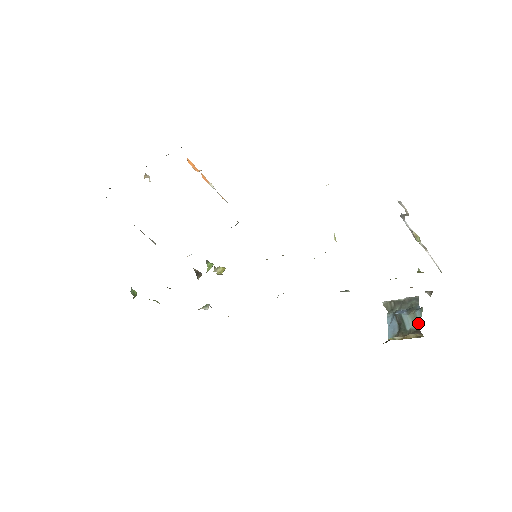
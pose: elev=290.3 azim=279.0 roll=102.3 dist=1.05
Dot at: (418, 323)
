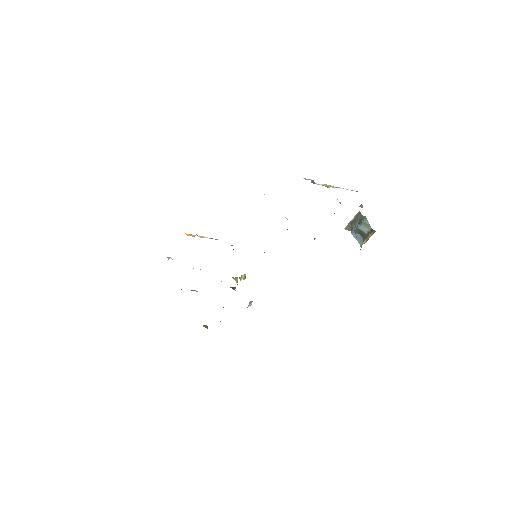
Dot at: (369, 226)
